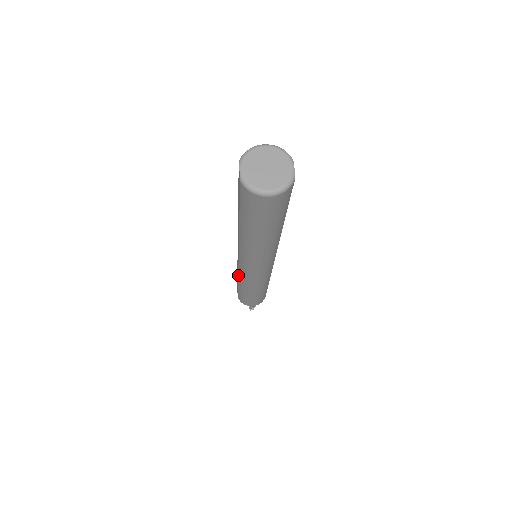
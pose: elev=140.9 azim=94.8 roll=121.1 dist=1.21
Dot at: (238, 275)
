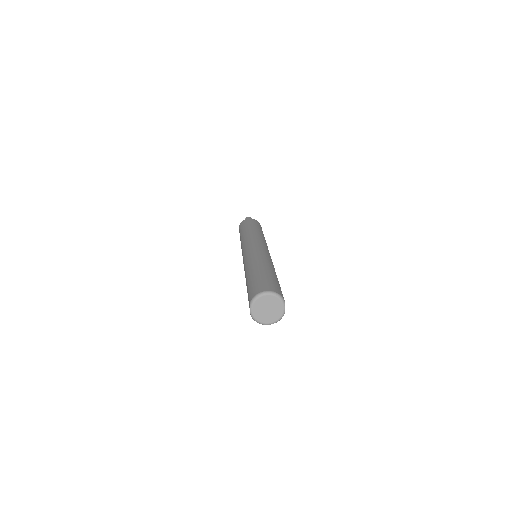
Dot at: occluded
